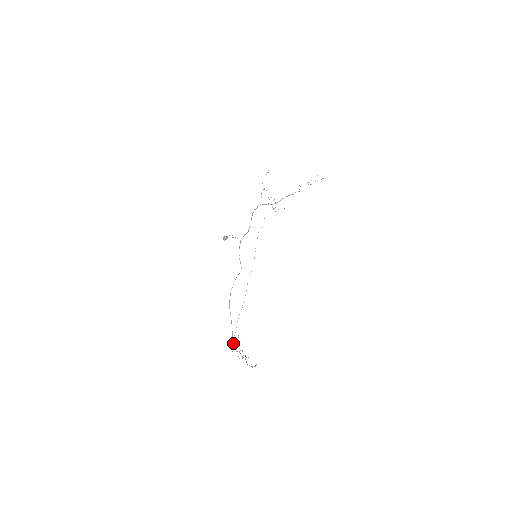
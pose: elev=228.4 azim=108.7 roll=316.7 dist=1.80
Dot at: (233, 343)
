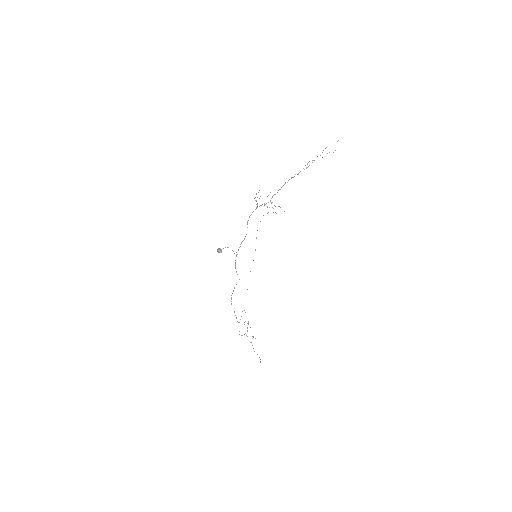
Dot at: occluded
